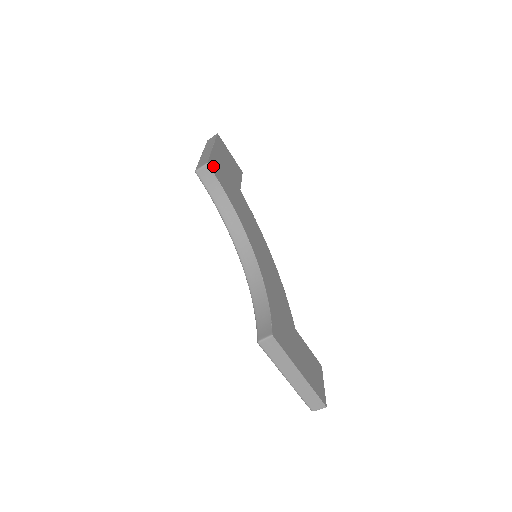
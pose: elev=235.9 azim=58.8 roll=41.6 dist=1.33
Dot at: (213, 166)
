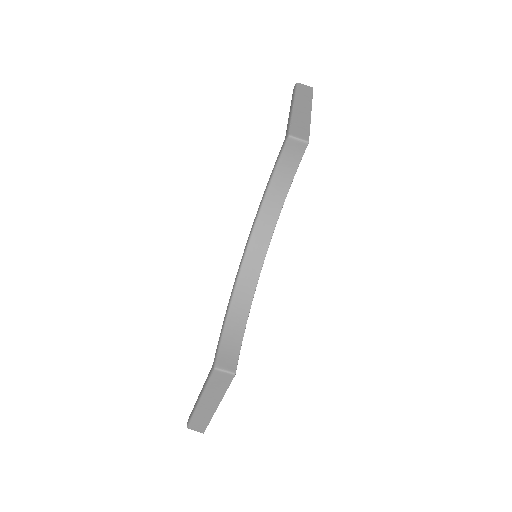
Dot at: occluded
